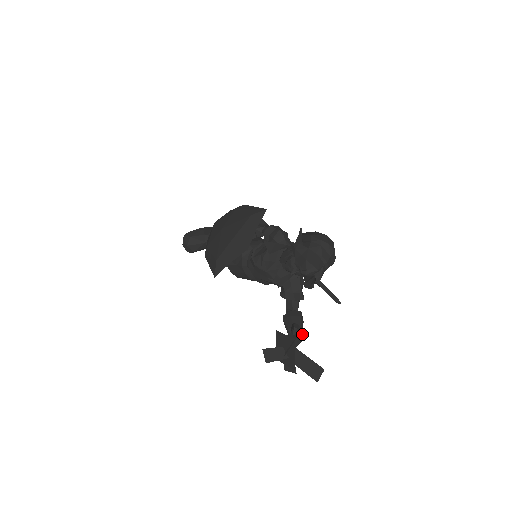
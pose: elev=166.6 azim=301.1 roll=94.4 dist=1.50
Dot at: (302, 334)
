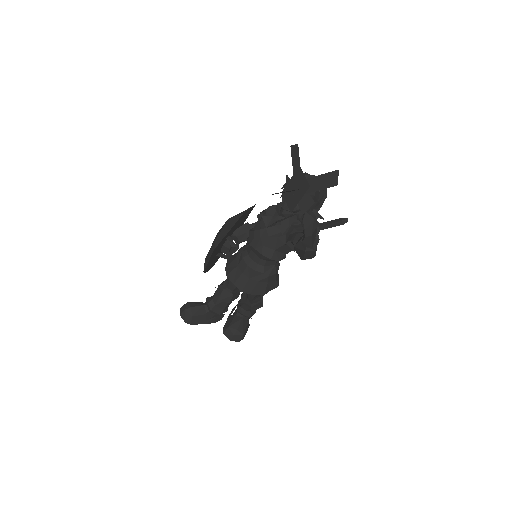
Dot at: occluded
